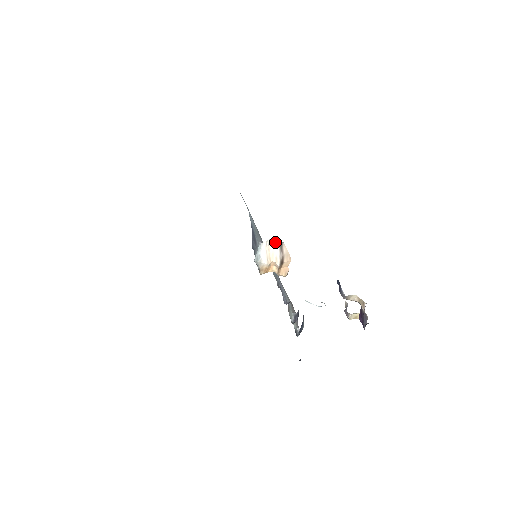
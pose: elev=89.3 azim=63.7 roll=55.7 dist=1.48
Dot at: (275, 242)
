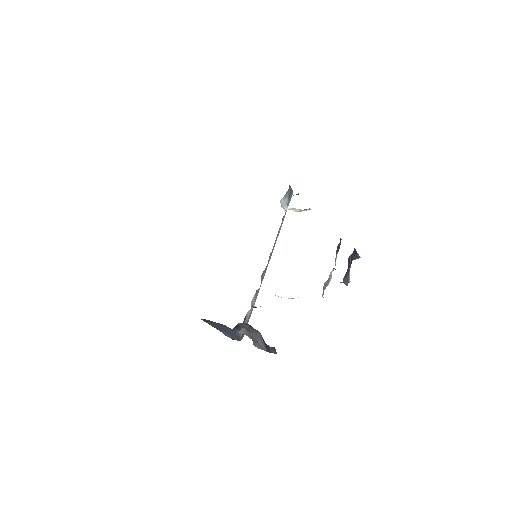
Dot at: occluded
